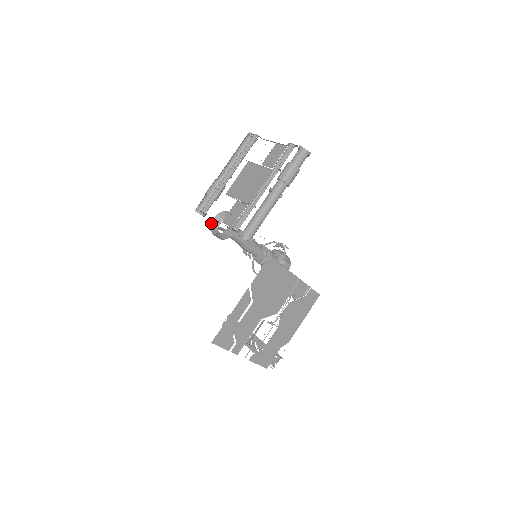
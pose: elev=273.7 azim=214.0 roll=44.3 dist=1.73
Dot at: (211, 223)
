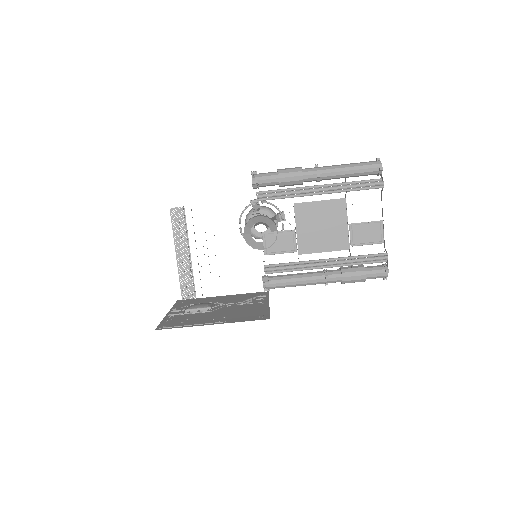
Dot at: (252, 218)
